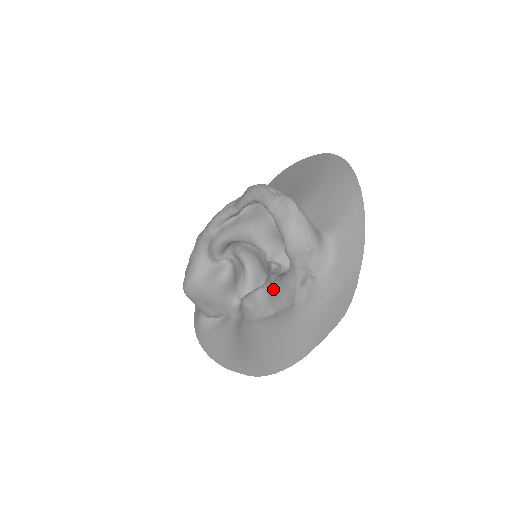
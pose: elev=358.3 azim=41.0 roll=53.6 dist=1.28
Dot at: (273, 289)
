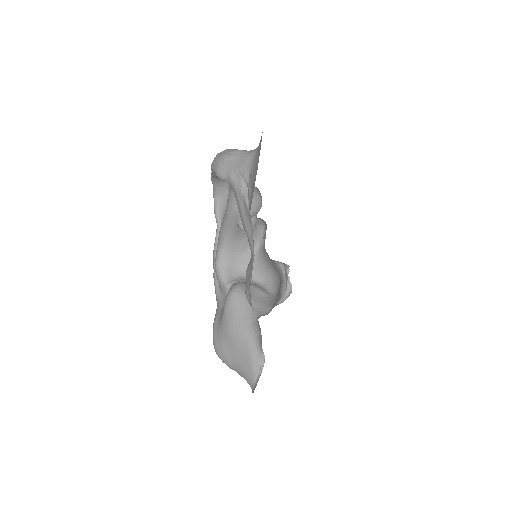
Dot at: occluded
